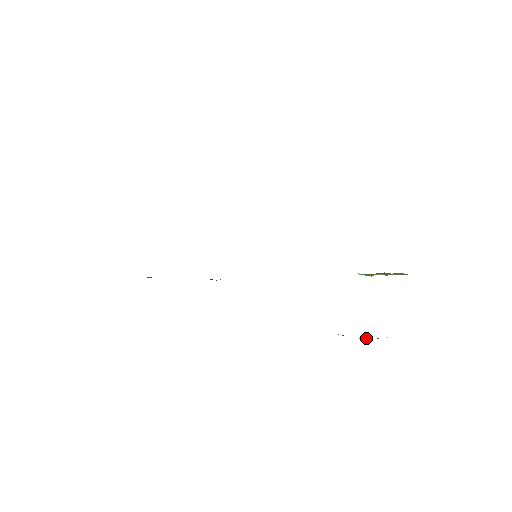
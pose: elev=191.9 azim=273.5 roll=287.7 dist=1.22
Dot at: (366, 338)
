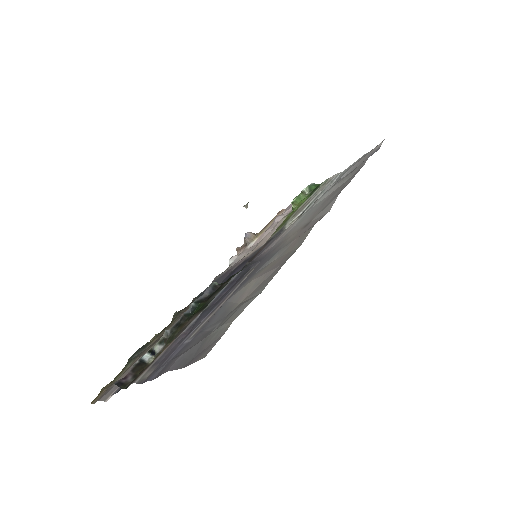
Dot at: (247, 205)
